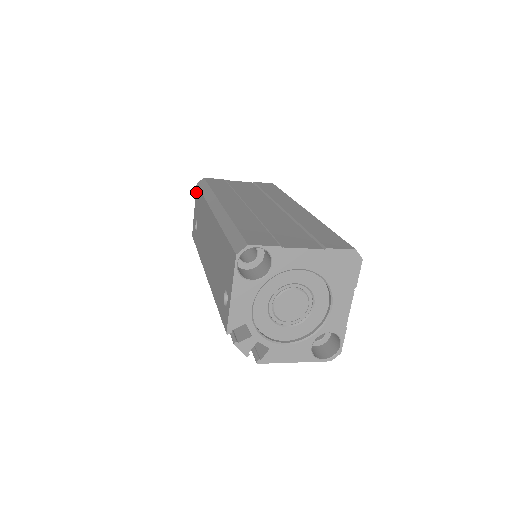
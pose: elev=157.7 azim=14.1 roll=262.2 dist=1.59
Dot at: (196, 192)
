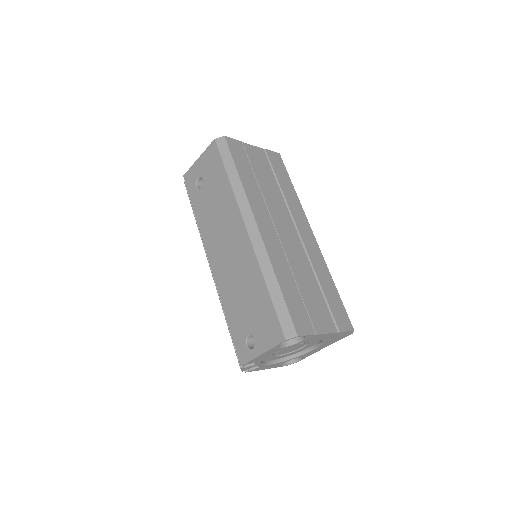
Dot at: (211, 148)
